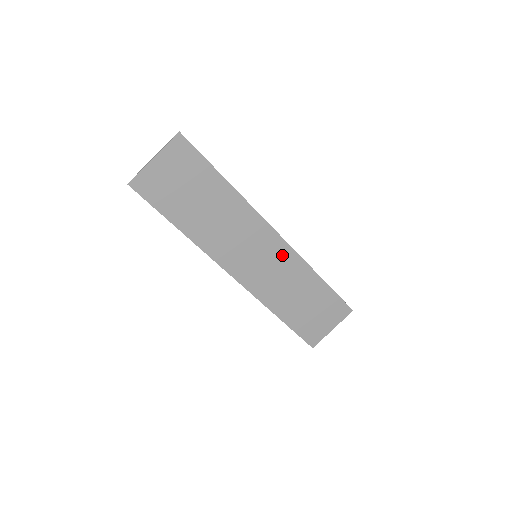
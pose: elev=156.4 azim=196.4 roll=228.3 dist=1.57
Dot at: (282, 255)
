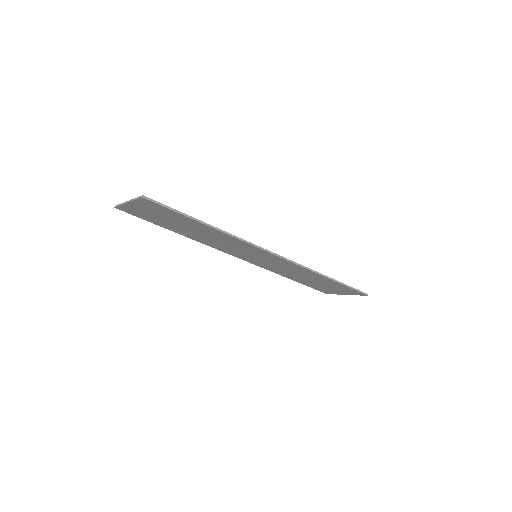
Dot at: (283, 262)
